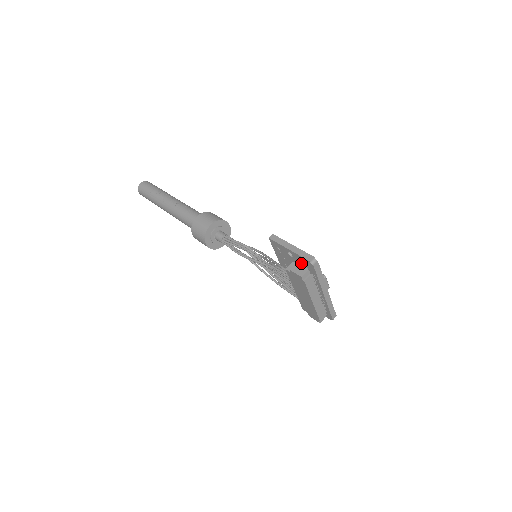
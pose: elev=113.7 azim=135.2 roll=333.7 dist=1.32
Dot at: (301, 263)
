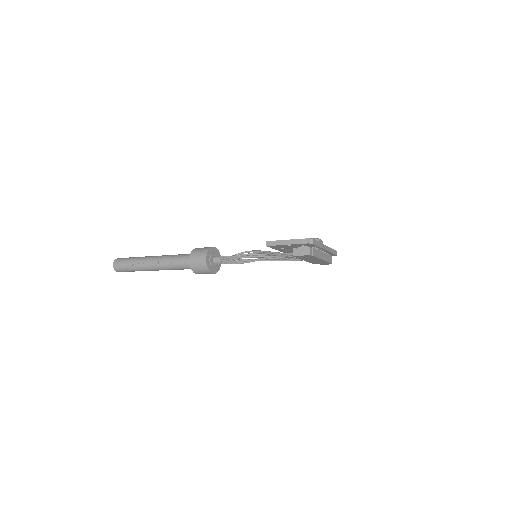
Dot at: (301, 246)
